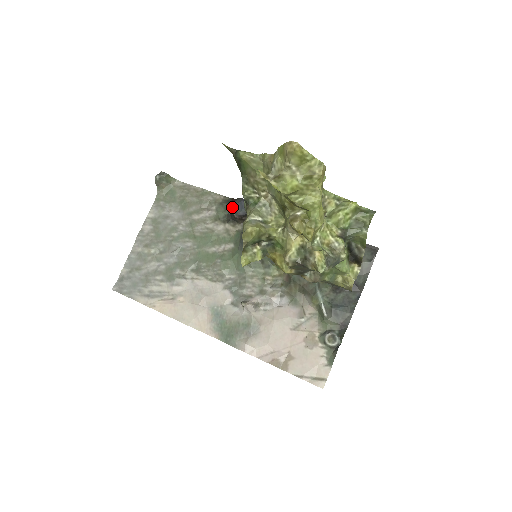
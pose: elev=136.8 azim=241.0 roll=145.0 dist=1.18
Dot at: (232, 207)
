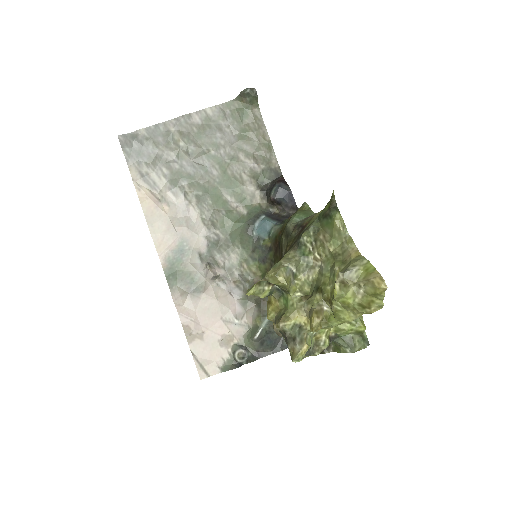
Dot at: (277, 187)
